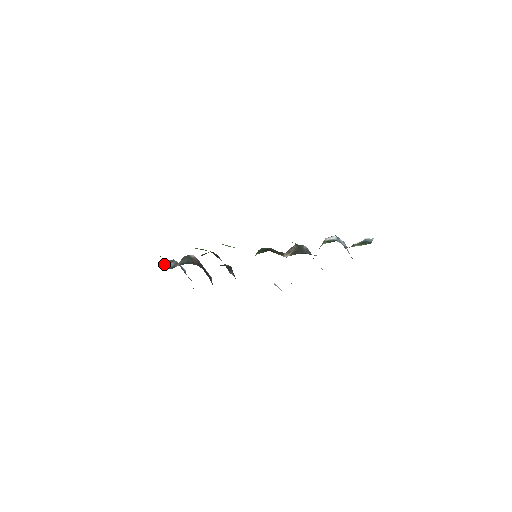
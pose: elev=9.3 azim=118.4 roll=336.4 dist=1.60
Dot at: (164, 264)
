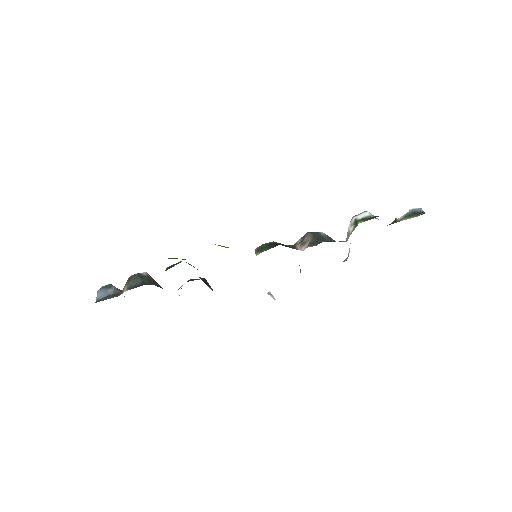
Dot at: (97, 293)
